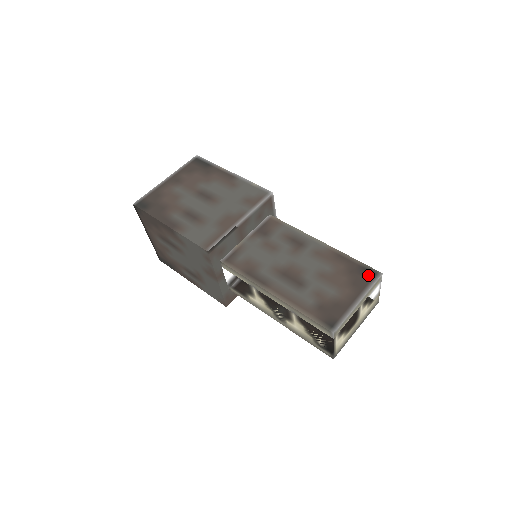
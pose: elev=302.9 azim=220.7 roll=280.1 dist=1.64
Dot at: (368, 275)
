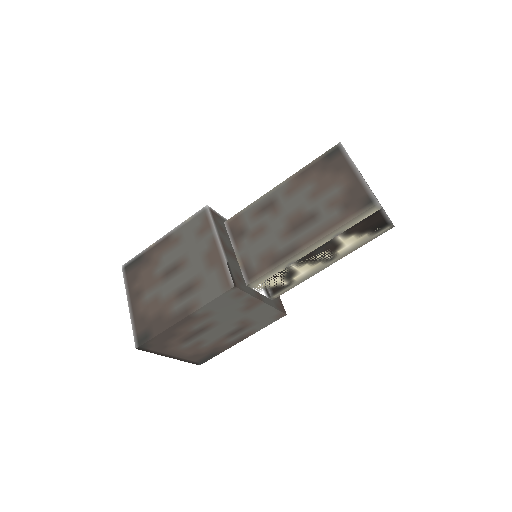
Dot at: (335, 155)
